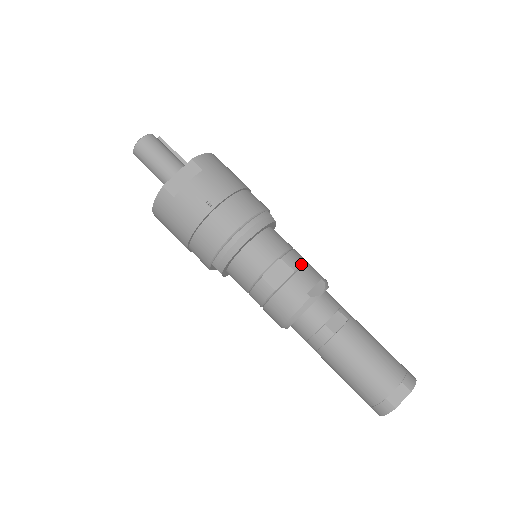
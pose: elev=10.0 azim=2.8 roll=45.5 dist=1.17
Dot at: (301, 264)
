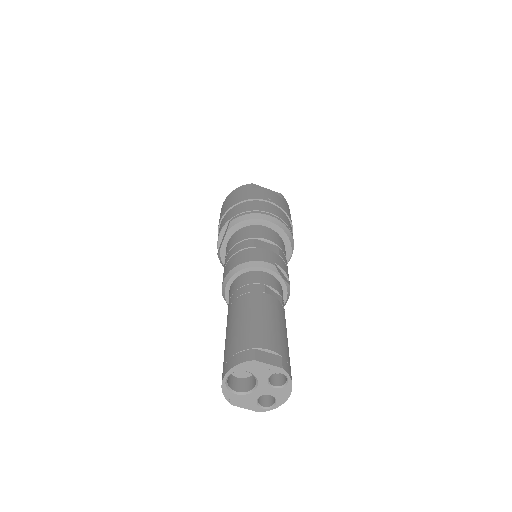
Dot at: (286, 264)
